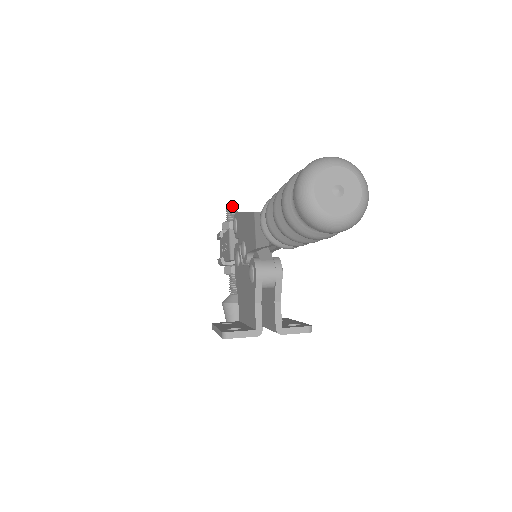
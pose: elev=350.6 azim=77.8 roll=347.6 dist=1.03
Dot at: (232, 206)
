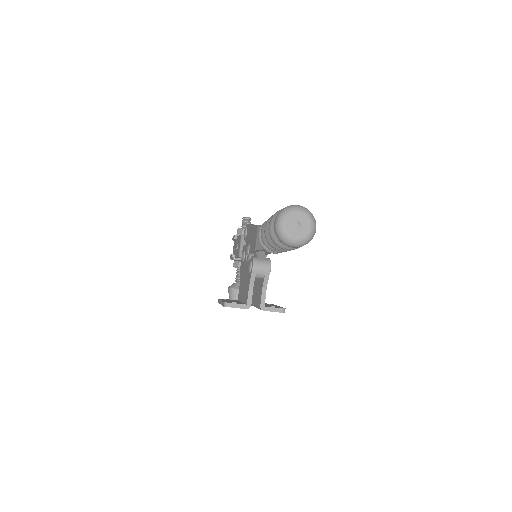
Dot at: (247, 217)
